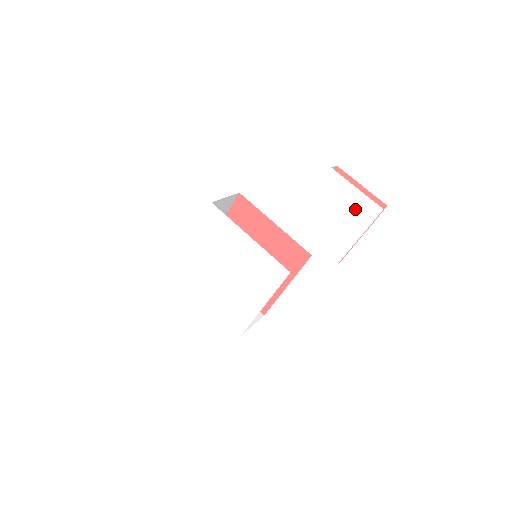
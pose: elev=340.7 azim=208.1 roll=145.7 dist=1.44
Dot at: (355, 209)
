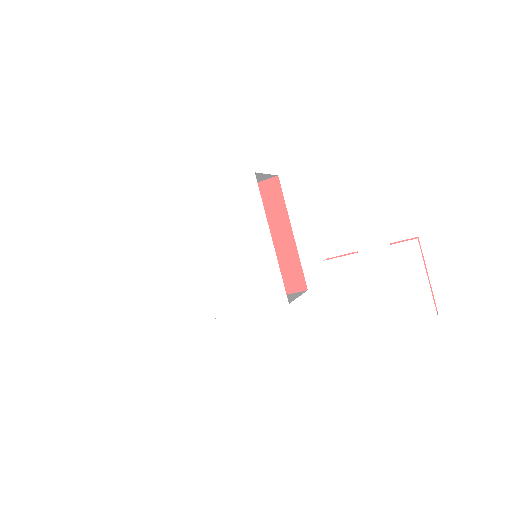
Dot at: (409, 295)
